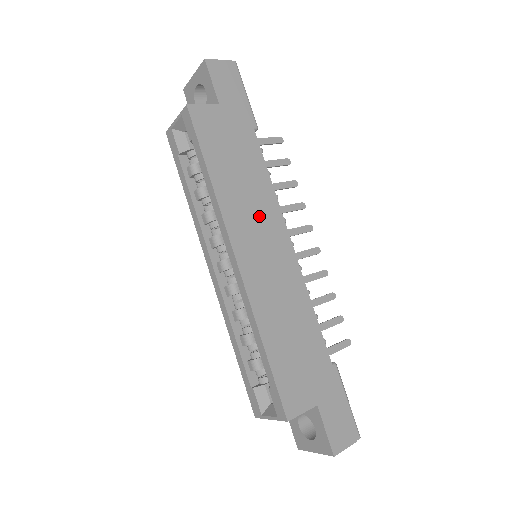
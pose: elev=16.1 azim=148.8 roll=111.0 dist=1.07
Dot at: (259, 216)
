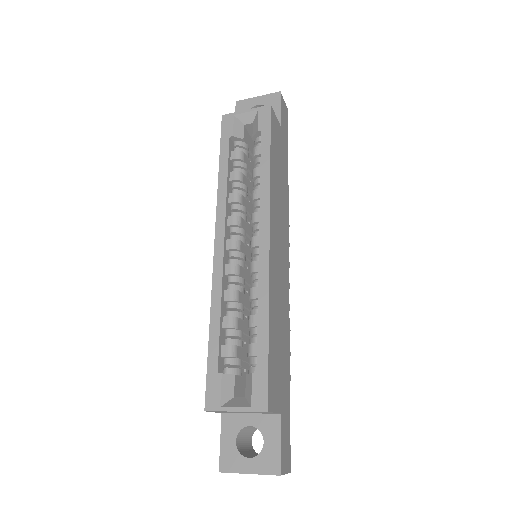
Dot at: (281, 222)
